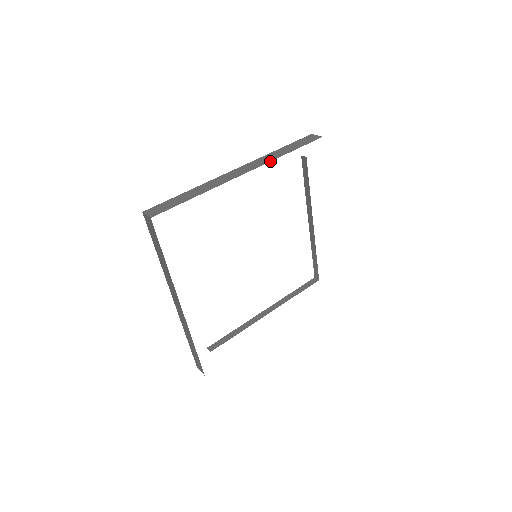
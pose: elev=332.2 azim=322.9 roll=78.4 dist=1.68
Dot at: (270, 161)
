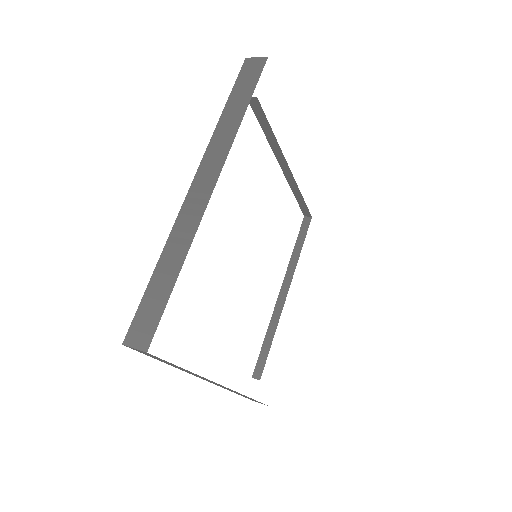
Dot at: occluded
